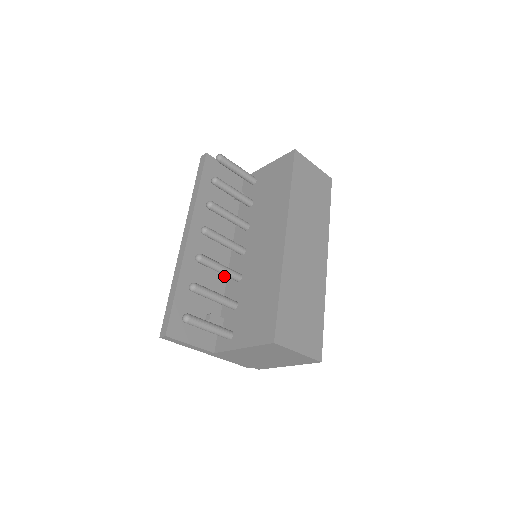
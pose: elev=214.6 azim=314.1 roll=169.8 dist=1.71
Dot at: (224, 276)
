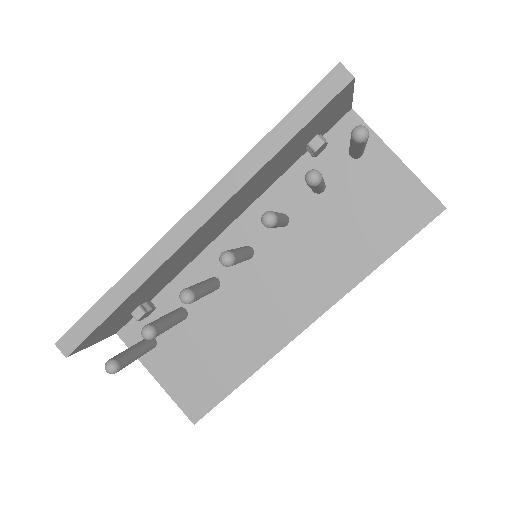
Dot at: (197, 255)
